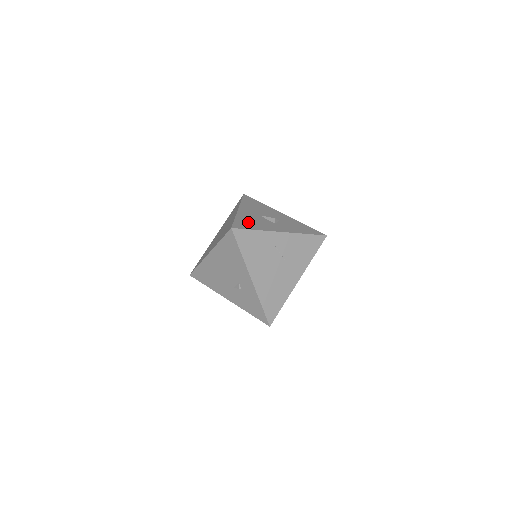
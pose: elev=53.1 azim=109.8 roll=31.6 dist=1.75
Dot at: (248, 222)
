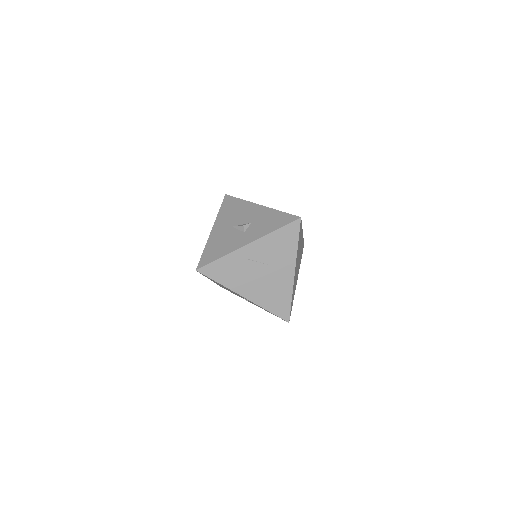
Dot at: (215, 248)
